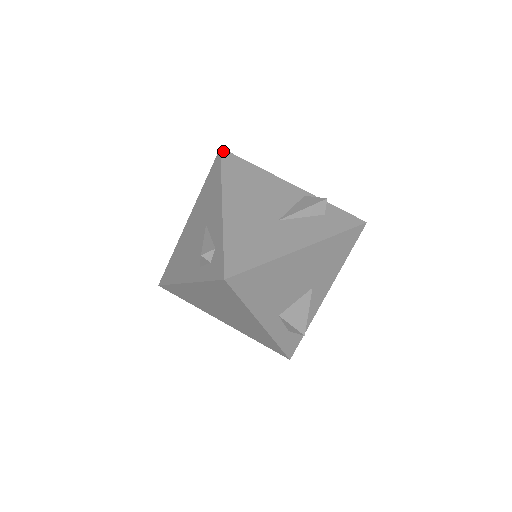
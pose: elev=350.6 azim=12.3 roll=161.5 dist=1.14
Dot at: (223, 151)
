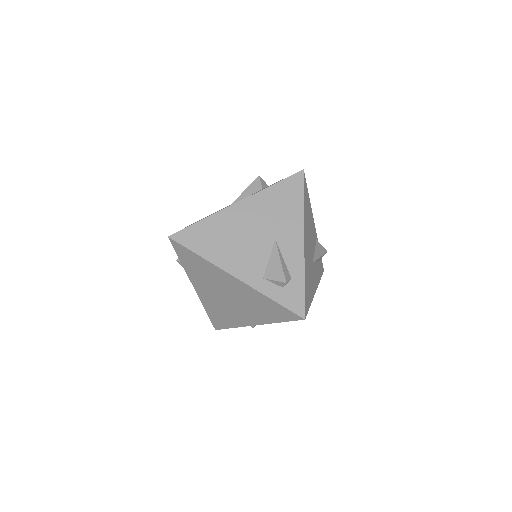
Dot at: (304, 175)
